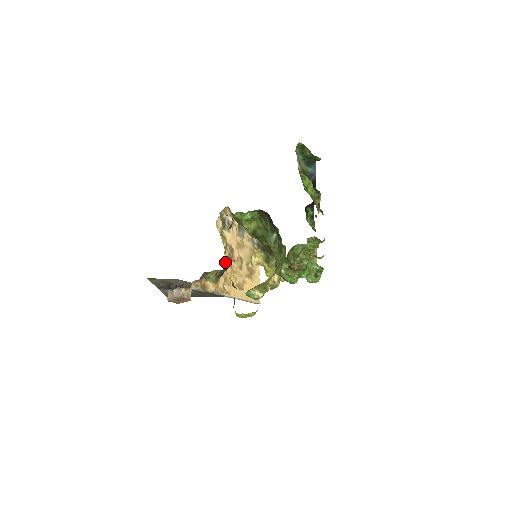
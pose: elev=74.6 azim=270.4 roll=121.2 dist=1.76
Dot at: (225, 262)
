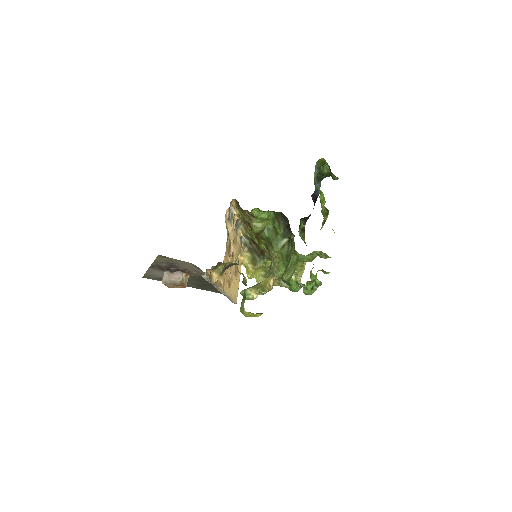
Dot at: occluded
